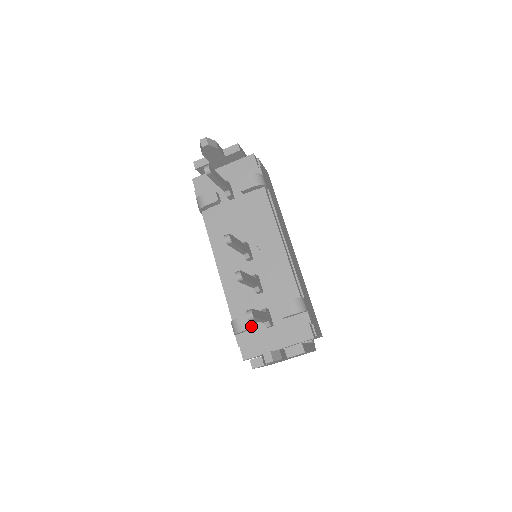
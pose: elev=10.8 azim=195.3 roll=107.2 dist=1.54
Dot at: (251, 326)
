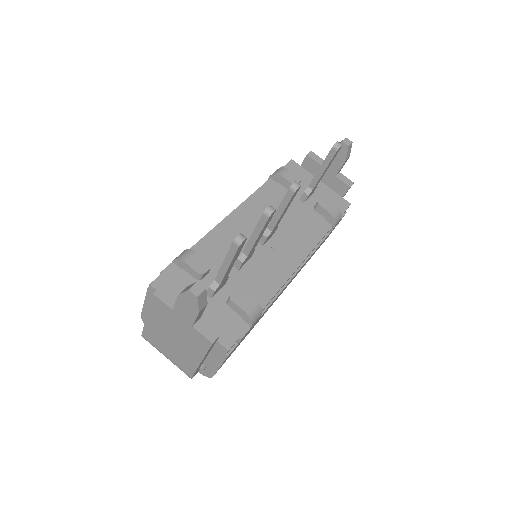
Dot at: (199, 270)
